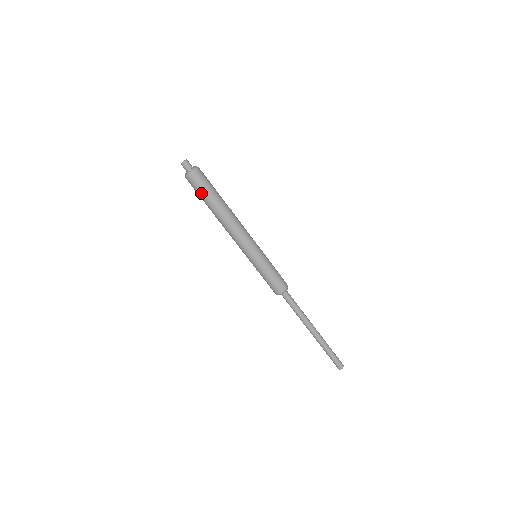
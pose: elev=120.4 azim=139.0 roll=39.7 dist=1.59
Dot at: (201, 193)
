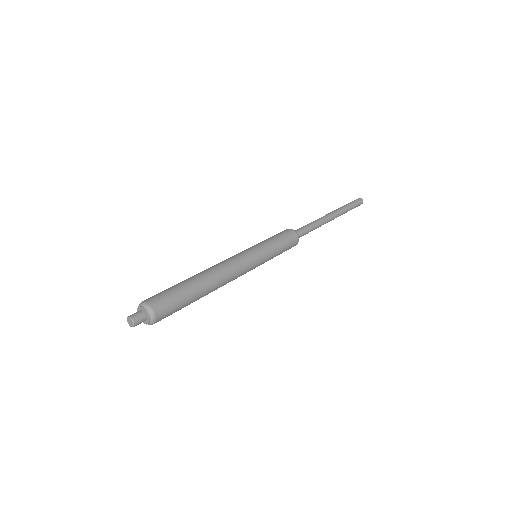
Dot at: occluded
